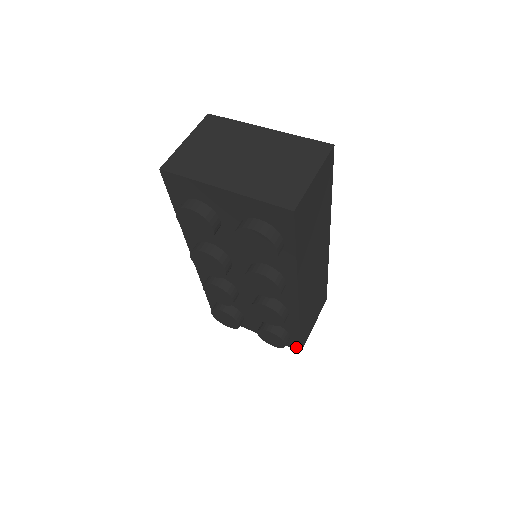
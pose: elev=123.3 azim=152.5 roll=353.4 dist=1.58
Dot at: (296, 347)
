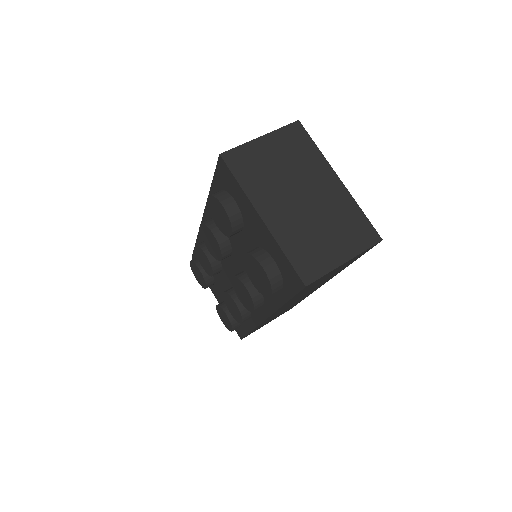
Dot at: (240, 334)
